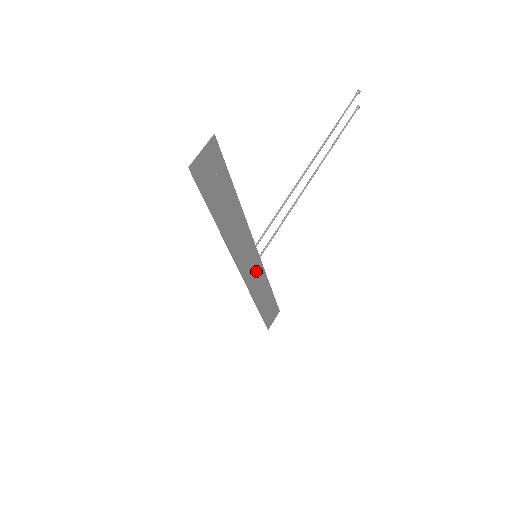
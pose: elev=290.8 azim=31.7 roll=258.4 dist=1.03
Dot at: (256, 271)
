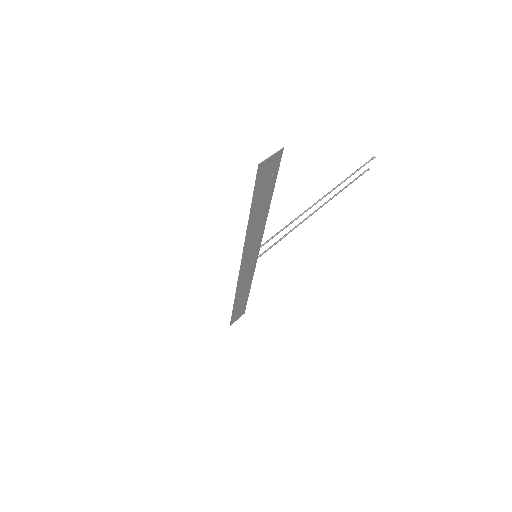
Dot at: (250, 269)
